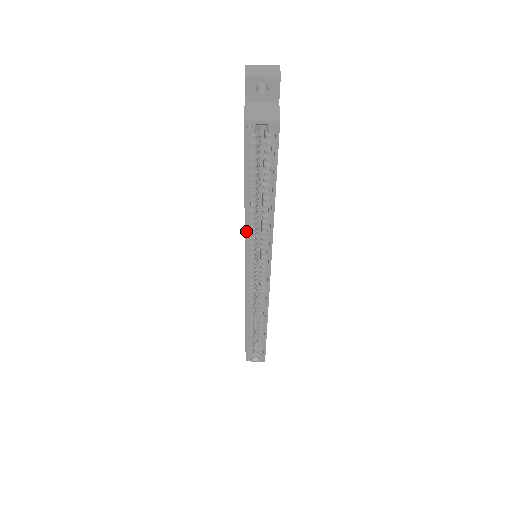
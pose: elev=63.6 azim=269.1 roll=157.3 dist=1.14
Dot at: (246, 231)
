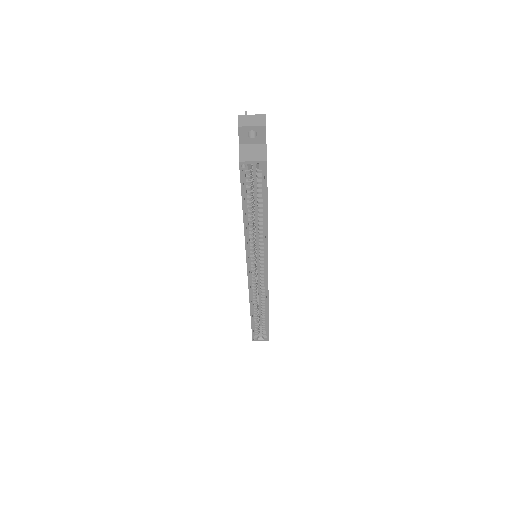
Dot at: (246, 240)
